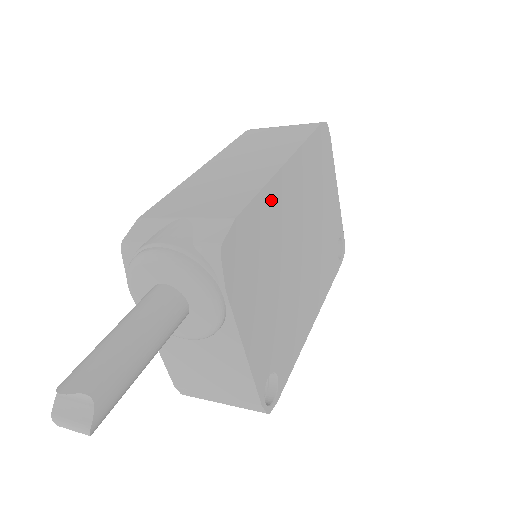
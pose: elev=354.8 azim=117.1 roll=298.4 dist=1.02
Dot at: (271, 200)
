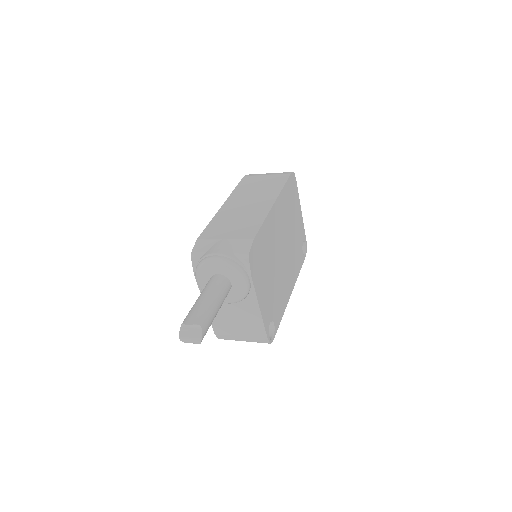
Dot at: (268, 226)
